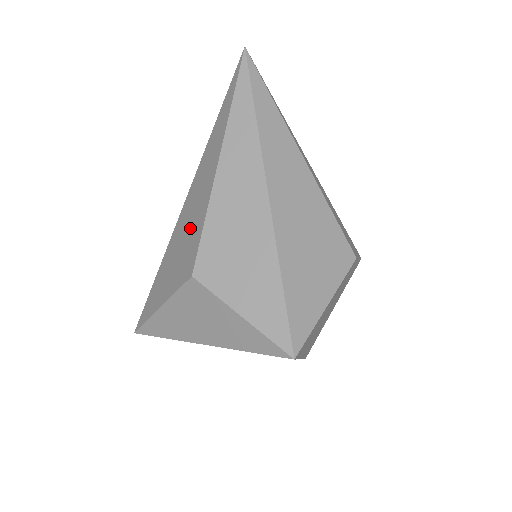
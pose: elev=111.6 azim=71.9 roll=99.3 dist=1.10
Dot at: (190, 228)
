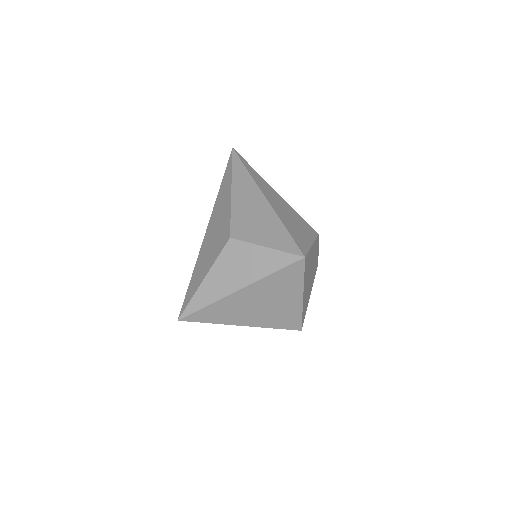
Dot at: (219, 227)
